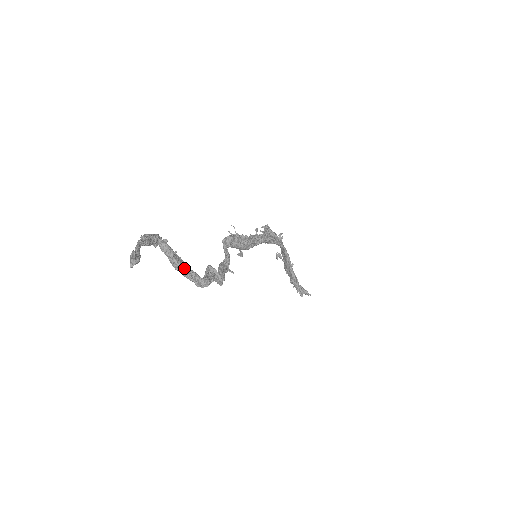
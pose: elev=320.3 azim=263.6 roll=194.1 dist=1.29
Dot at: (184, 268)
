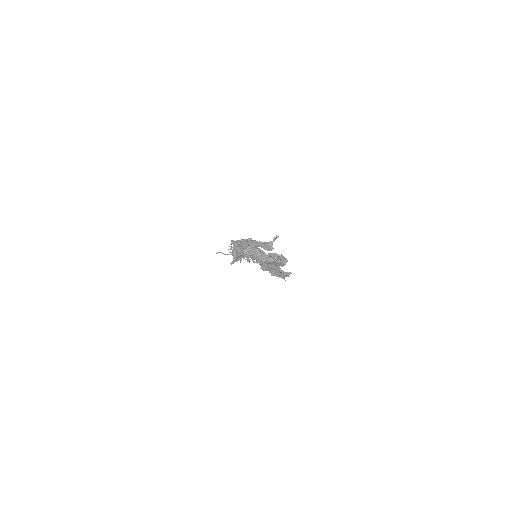
Dot at: (268, 256)
